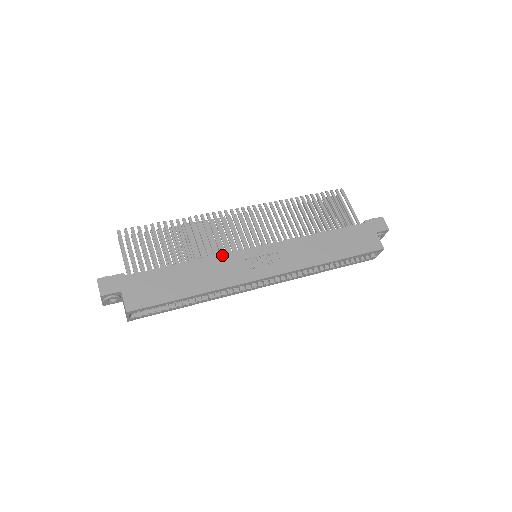
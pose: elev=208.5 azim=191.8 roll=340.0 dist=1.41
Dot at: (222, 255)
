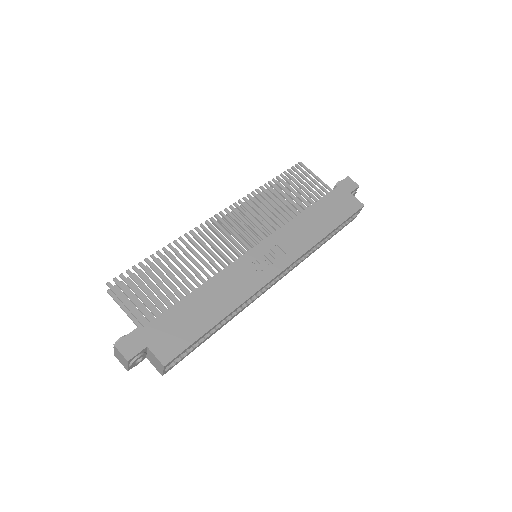
Dot at: (228, 267)
